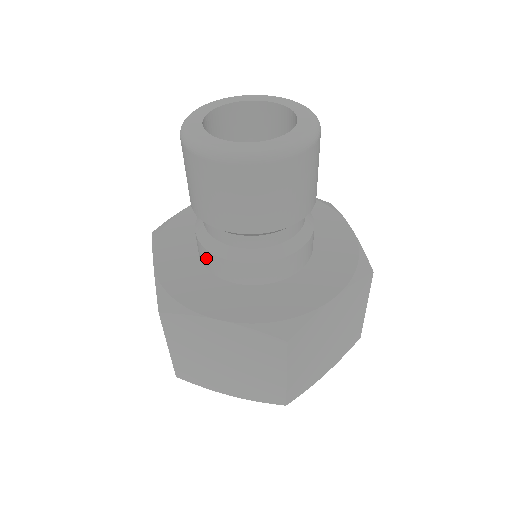
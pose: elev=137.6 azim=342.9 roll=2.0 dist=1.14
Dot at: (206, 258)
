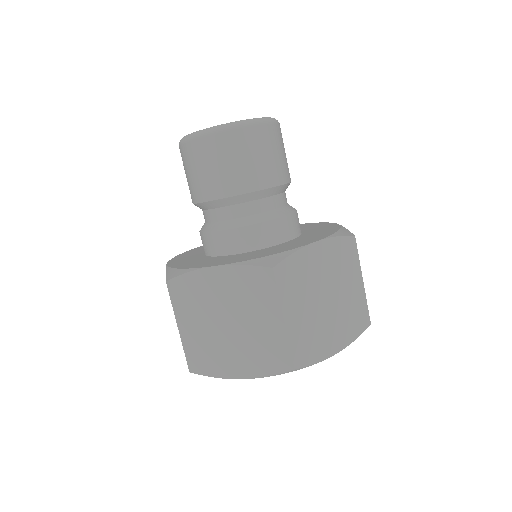
Dot at: occluded
